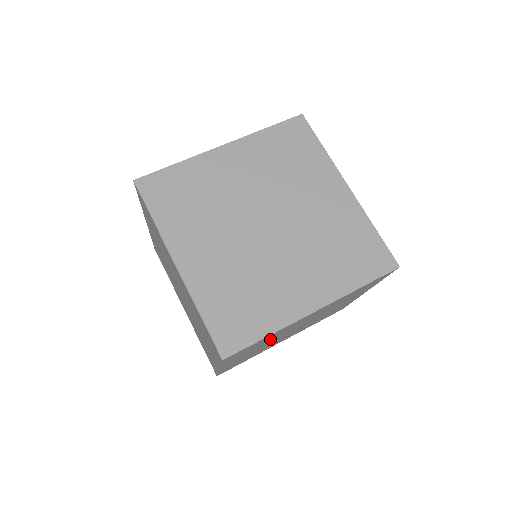
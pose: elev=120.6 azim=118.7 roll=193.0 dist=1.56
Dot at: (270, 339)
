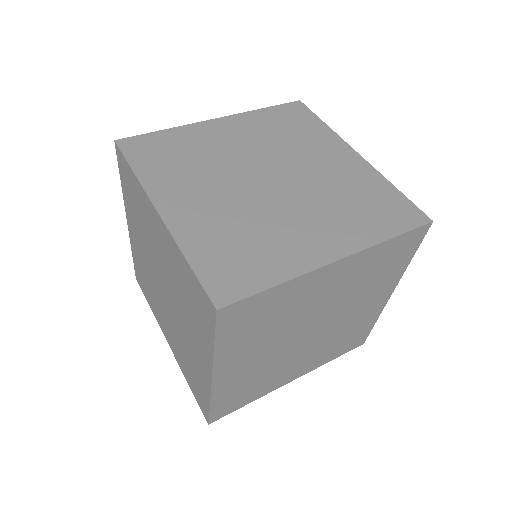
Dot at: (279, 320)
